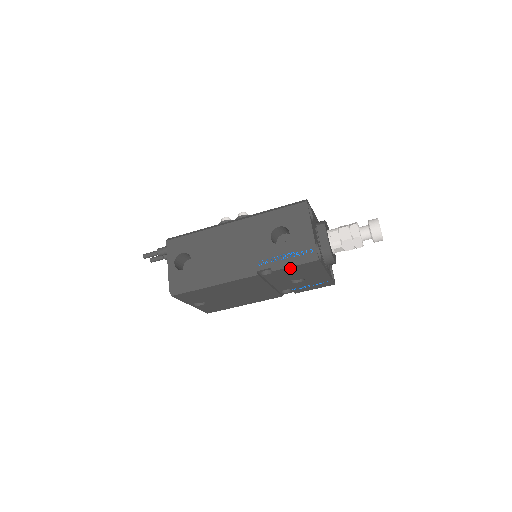
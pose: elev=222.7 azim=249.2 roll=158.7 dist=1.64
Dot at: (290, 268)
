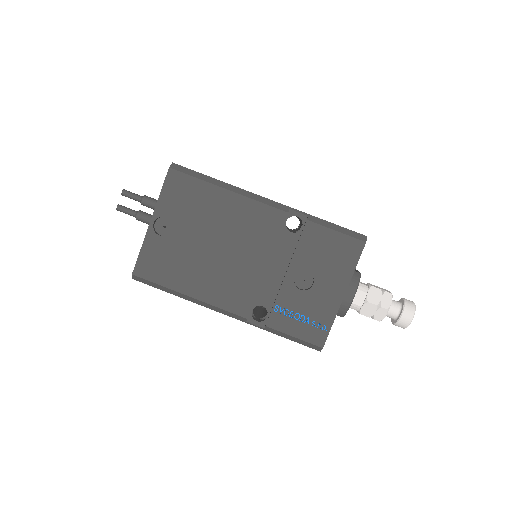
Dot at: (327, 233)
